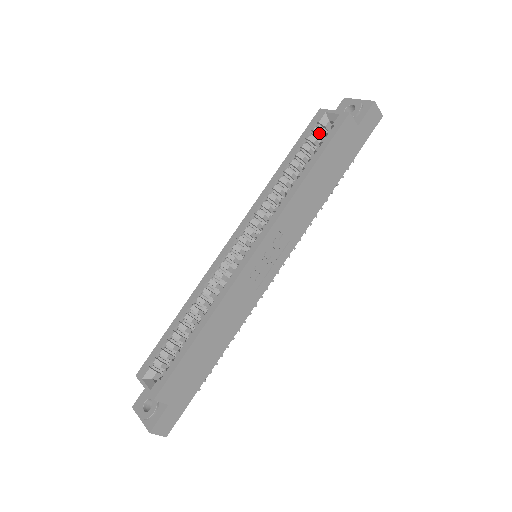
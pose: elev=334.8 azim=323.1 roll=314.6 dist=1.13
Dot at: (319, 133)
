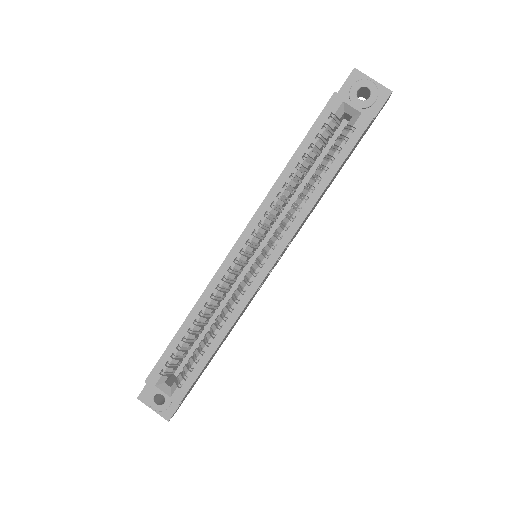
Dot at: (333, 127)
